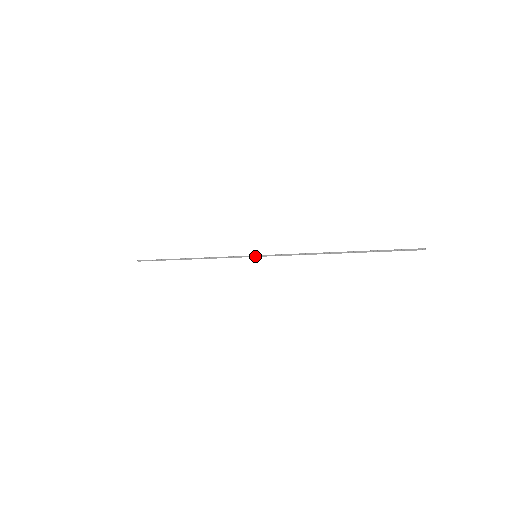
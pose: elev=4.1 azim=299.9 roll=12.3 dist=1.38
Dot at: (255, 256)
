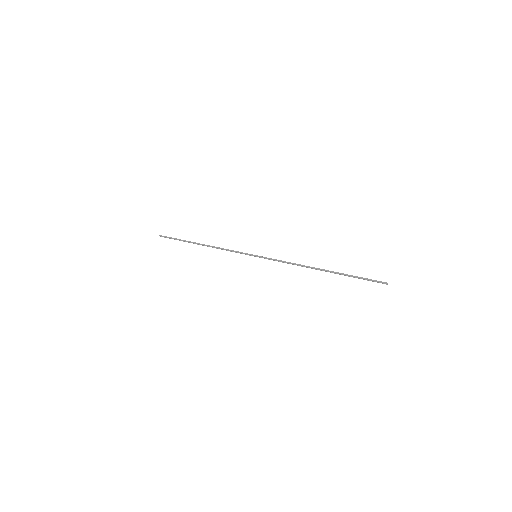
Dot at: occluded
